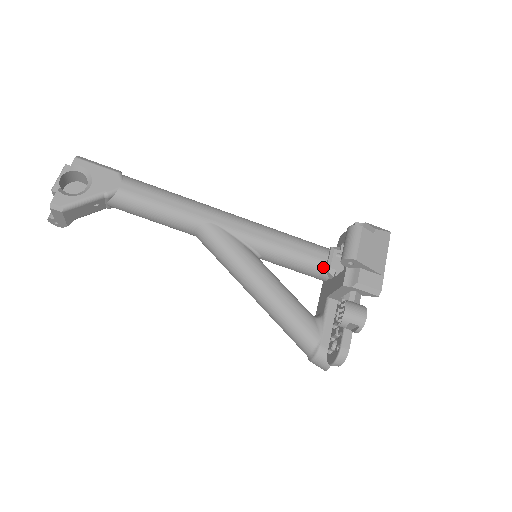
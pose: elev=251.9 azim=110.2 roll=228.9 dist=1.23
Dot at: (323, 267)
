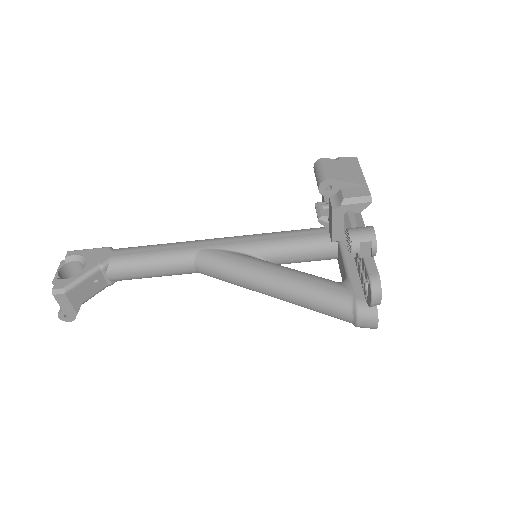
Dot at: (326, 240)
